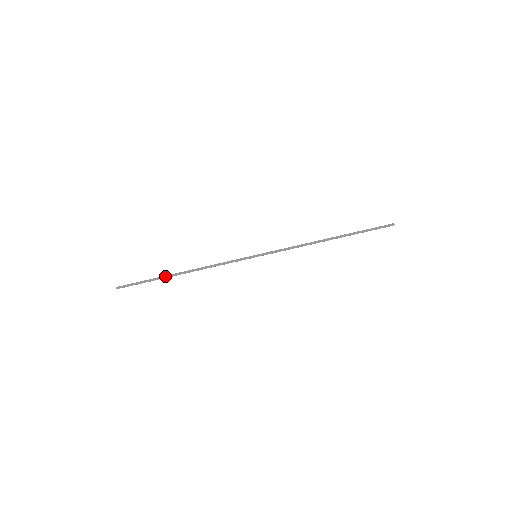
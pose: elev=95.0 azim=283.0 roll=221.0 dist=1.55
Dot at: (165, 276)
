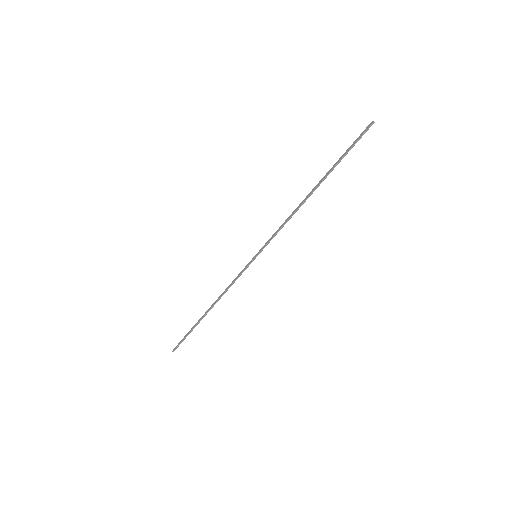
Dot at: (198, 321)
